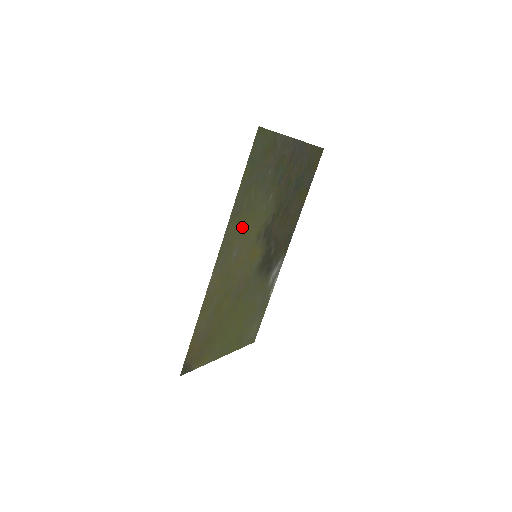
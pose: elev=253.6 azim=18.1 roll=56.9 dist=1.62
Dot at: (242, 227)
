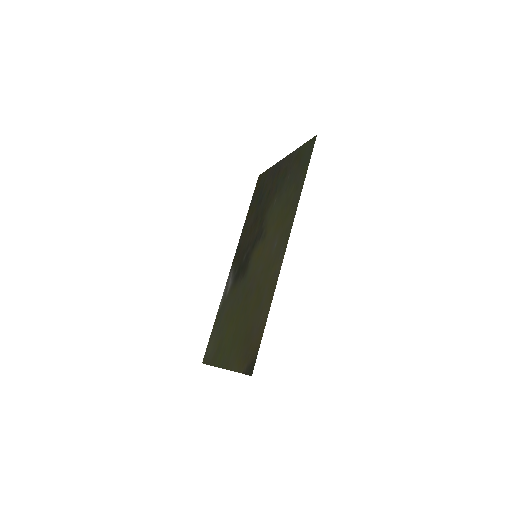
Dot at: (282, 220)
